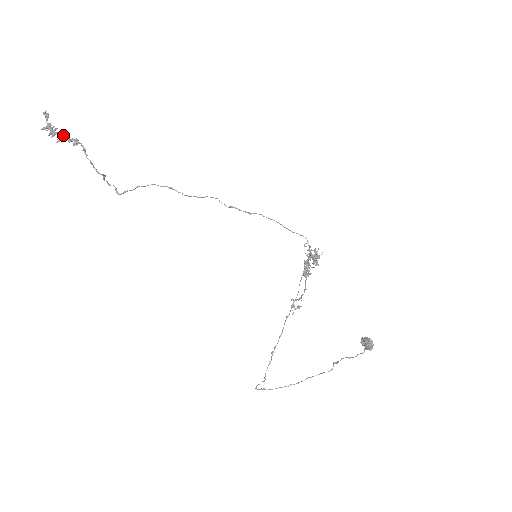
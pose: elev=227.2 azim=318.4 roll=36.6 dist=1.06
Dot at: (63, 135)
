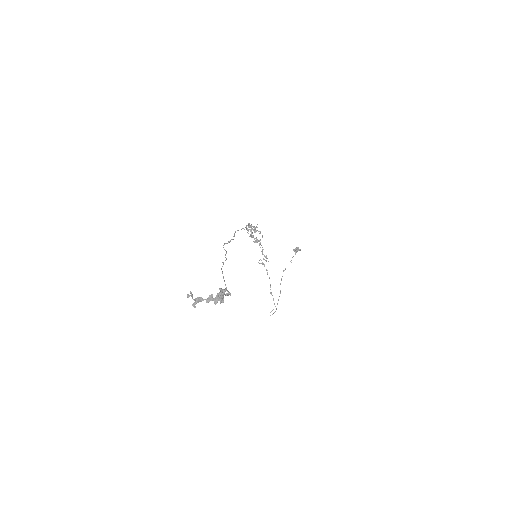
Dot at: (222, 295)
